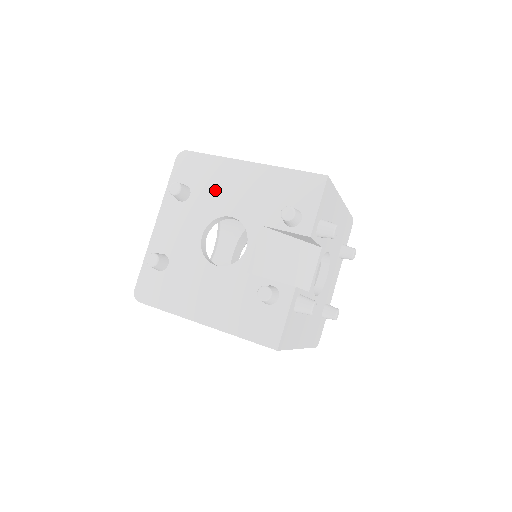
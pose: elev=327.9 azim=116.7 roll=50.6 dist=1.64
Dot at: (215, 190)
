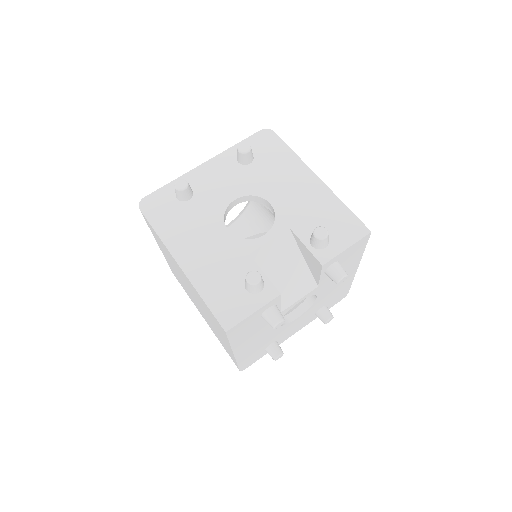
Dot at: (273, 175)
